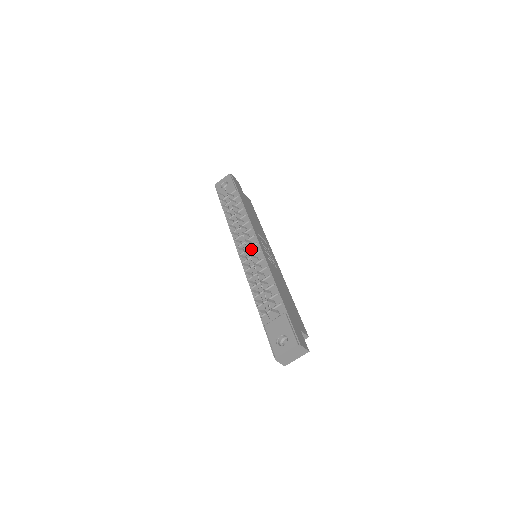
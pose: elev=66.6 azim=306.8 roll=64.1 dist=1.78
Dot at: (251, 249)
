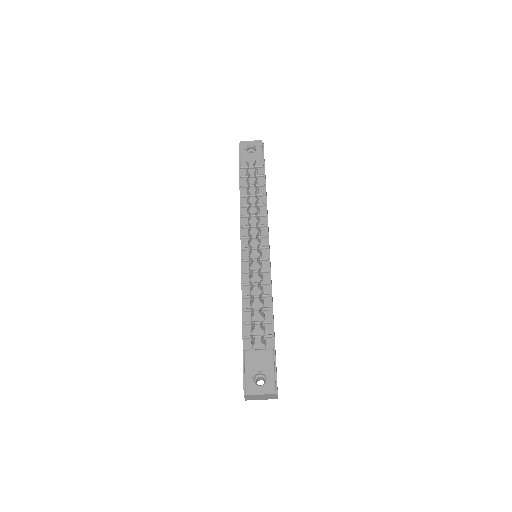
Dot at: (260, 252)
